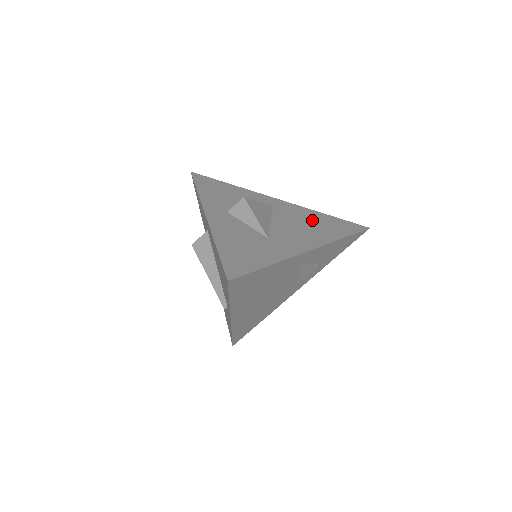
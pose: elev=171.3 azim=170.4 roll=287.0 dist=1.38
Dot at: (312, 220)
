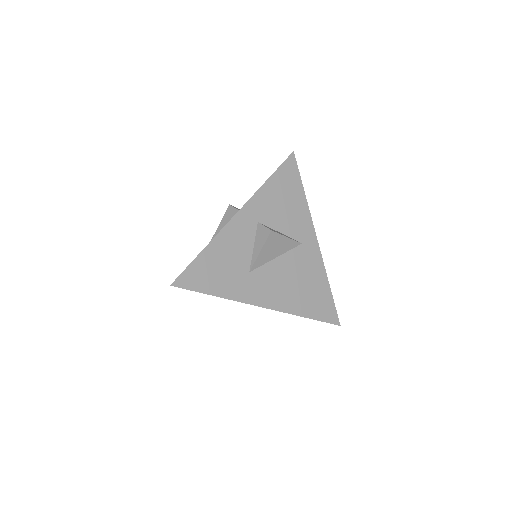
Dot at: (309, 282)
